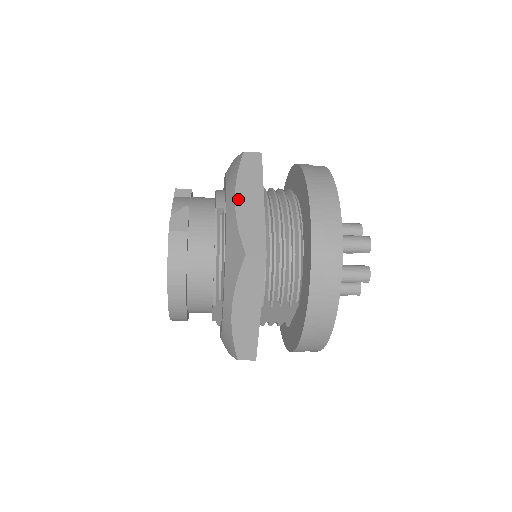
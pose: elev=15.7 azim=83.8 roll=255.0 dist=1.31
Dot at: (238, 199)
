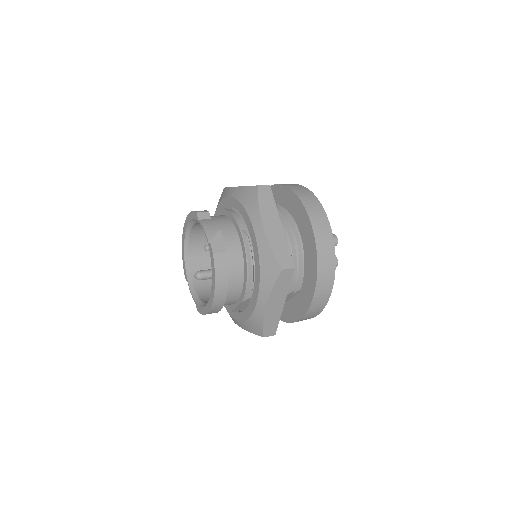
Dot at: (265, 226)
